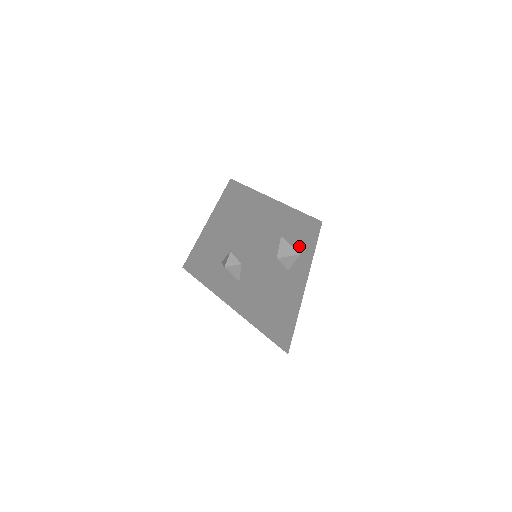
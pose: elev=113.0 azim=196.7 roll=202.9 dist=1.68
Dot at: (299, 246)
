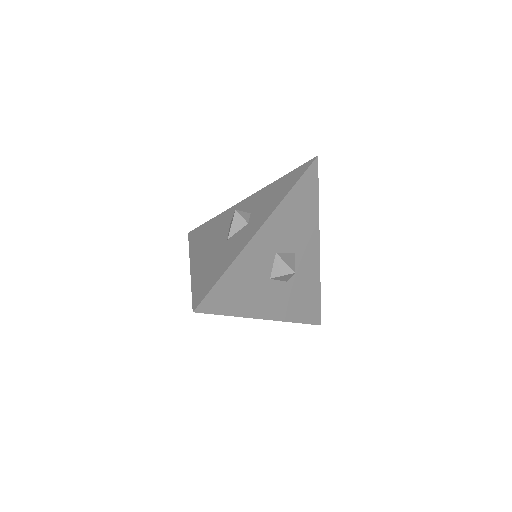
Dot at: (293, 290)
